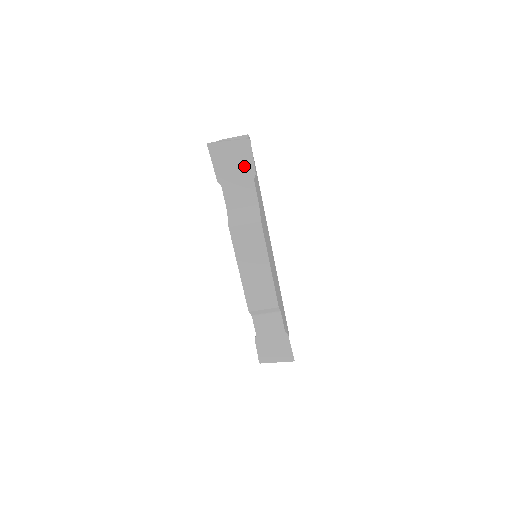
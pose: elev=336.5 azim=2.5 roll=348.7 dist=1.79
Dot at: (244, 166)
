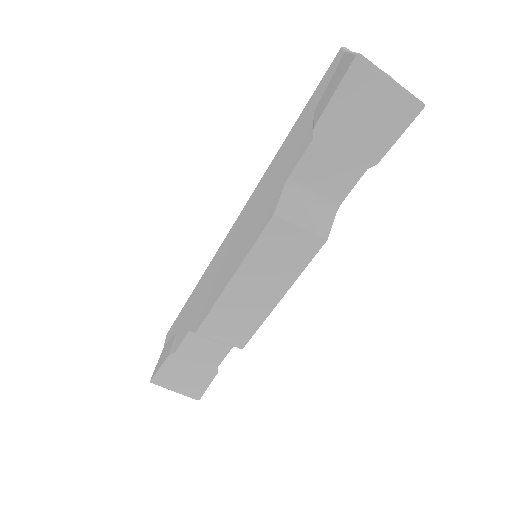
Dot at: (375, 138)
